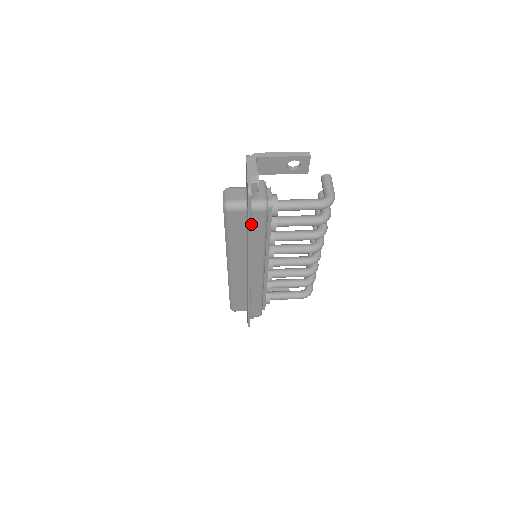
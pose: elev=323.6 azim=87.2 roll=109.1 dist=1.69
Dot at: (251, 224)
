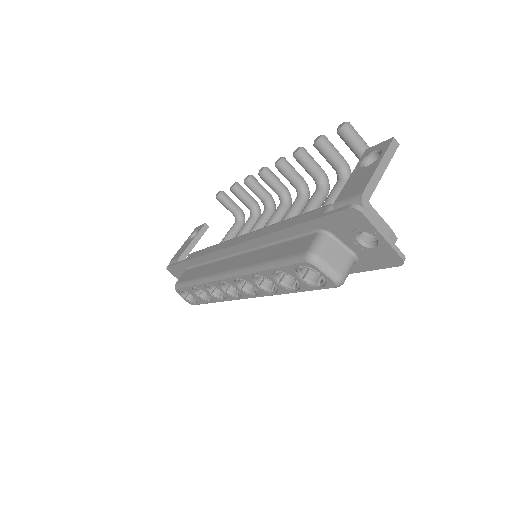
Dot at: occluded
